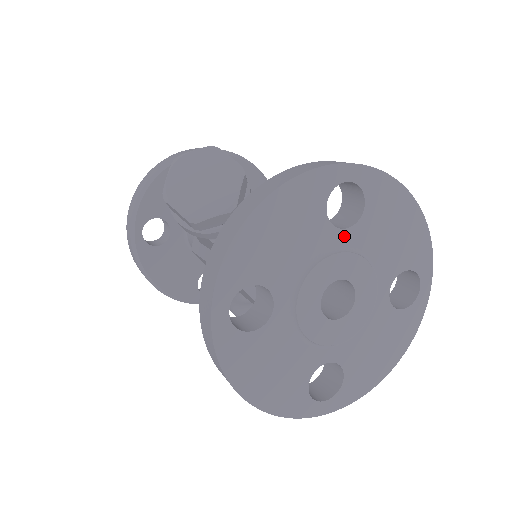
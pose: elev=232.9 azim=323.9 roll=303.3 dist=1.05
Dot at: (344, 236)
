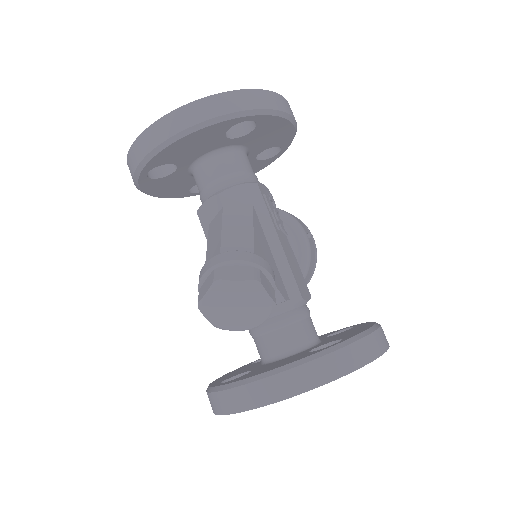
Dot at: occluded
